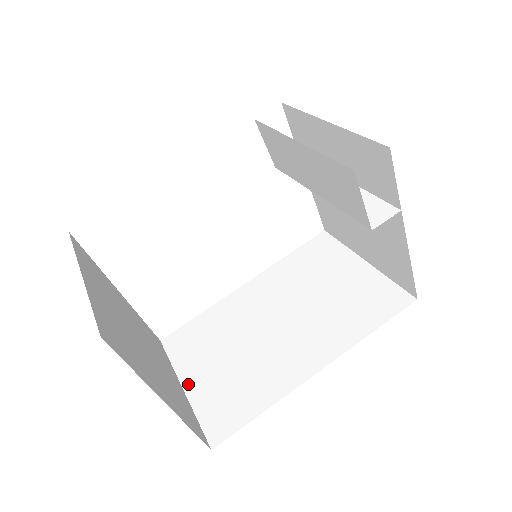
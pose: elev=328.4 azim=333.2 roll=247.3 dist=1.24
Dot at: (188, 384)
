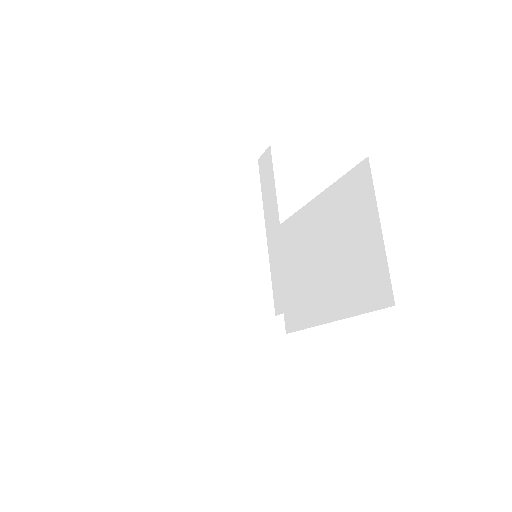
Dot at: occluded
